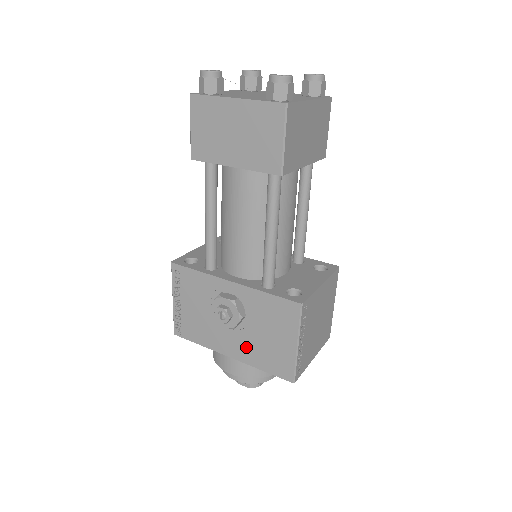
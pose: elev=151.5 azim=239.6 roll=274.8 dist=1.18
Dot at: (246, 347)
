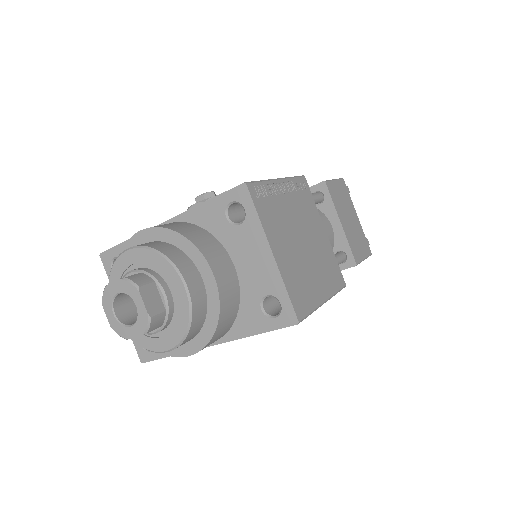
Dot at: occluded
